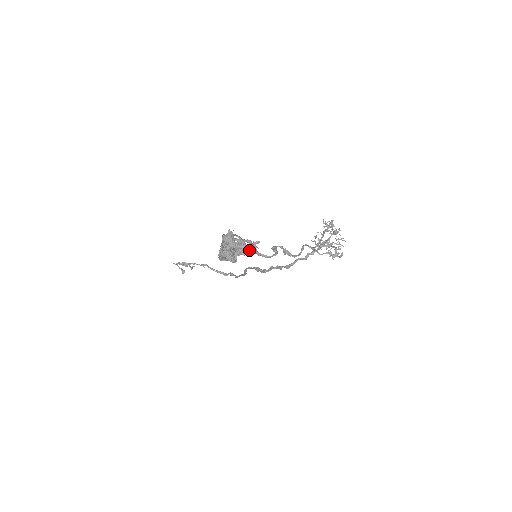
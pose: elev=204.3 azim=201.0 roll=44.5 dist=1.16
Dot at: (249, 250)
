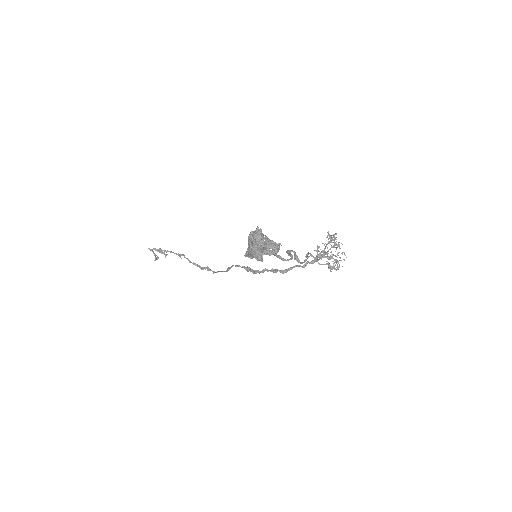
Dot at: (276, 251)
